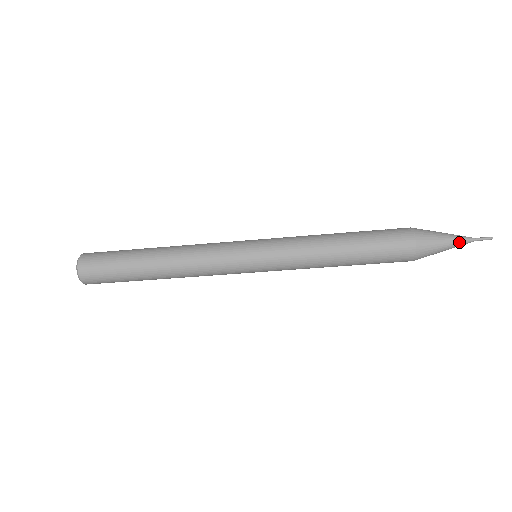
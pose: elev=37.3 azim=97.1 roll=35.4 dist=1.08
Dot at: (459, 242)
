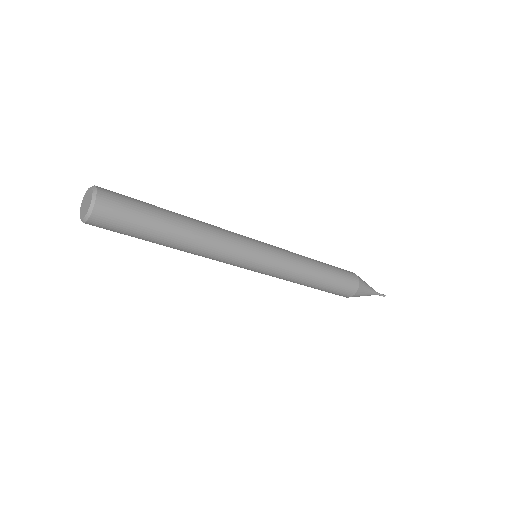
Dot at: (373, 290)
